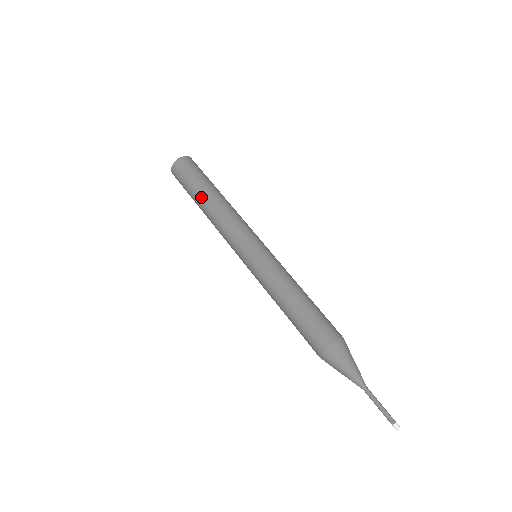
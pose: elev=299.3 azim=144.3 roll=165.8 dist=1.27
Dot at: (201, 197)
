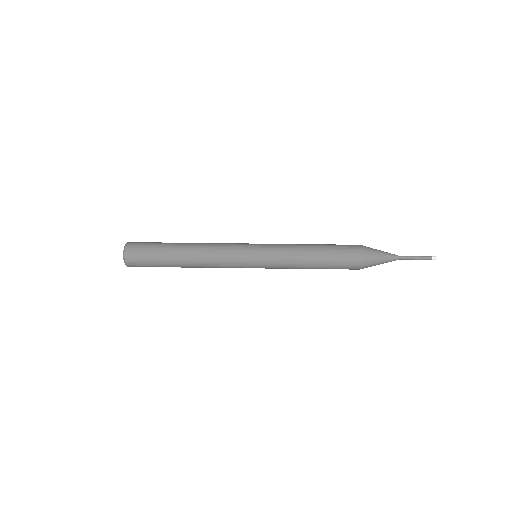
Dot at: (176, 256)
